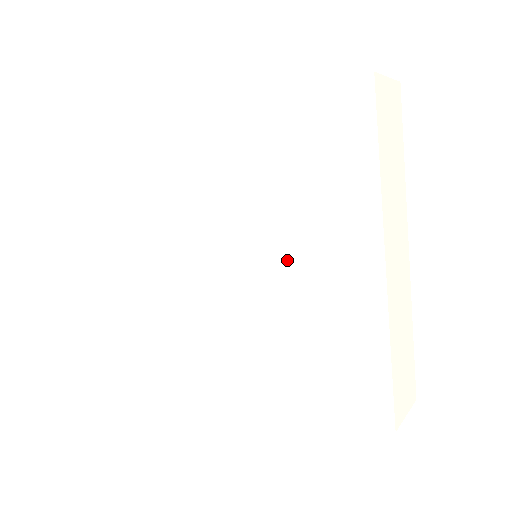
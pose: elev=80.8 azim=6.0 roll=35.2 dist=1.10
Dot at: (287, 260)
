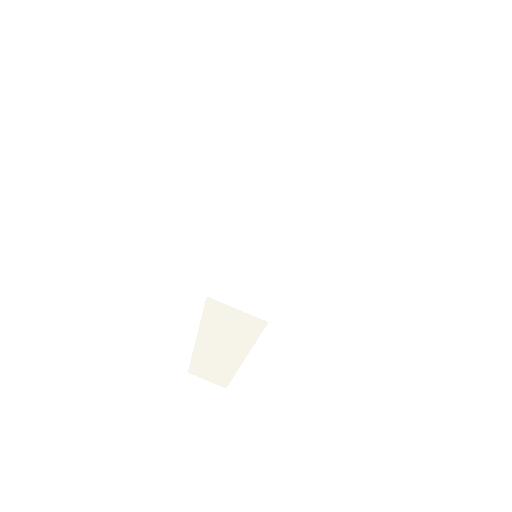
Dot at: occluded
